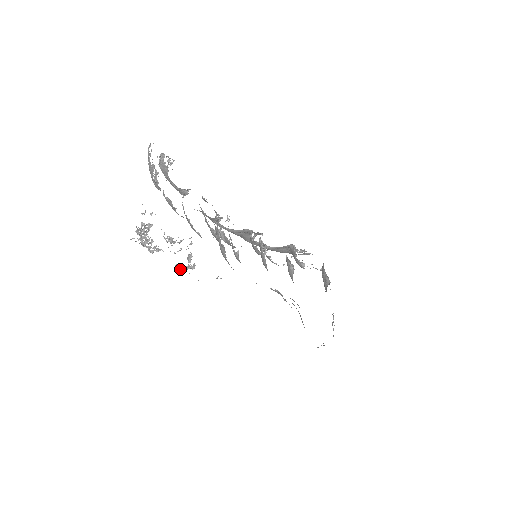
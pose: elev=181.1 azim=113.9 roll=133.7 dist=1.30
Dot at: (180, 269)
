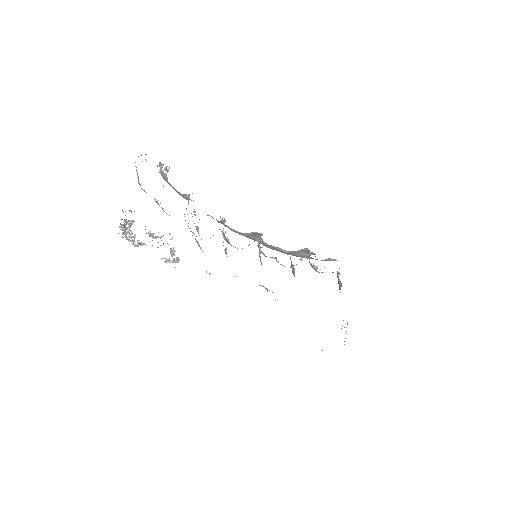
Dot at: (165, 262)
